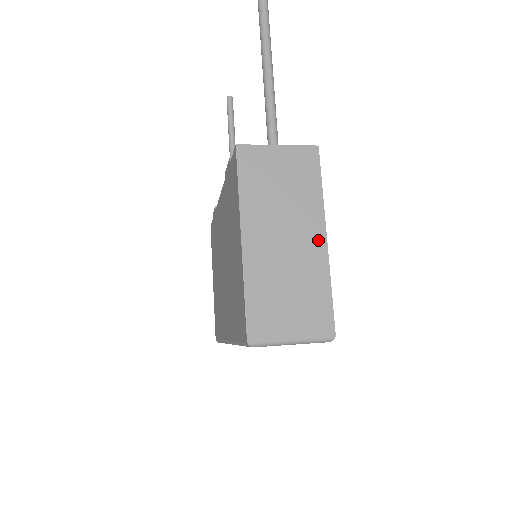
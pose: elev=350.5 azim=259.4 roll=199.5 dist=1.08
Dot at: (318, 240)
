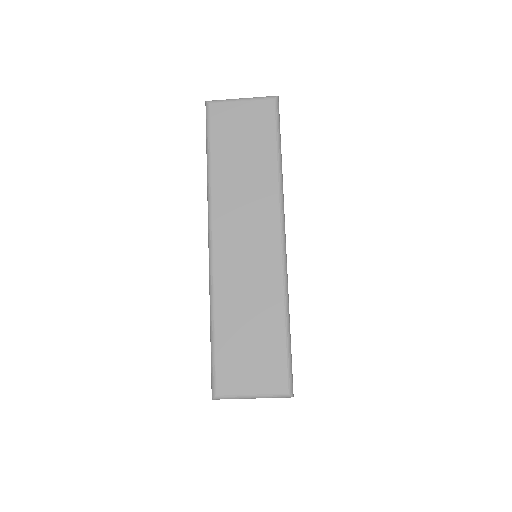
Dot at: occluded
